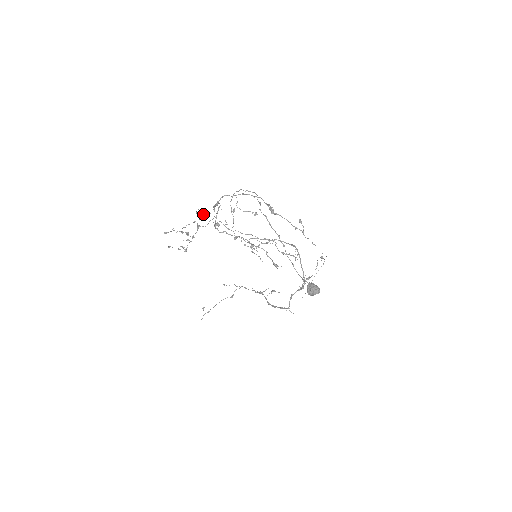
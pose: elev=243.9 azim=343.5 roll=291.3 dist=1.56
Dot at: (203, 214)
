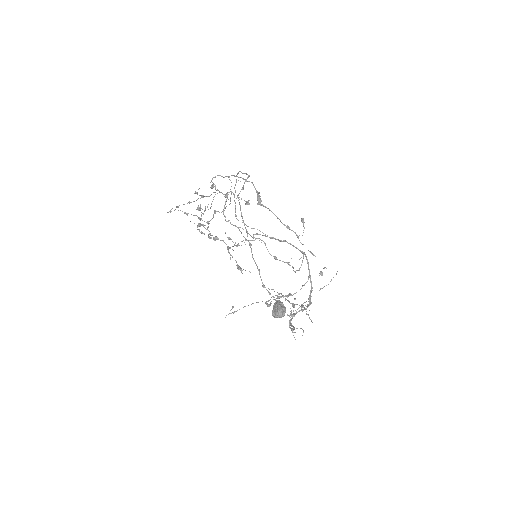
Dot at: (202, 195)
